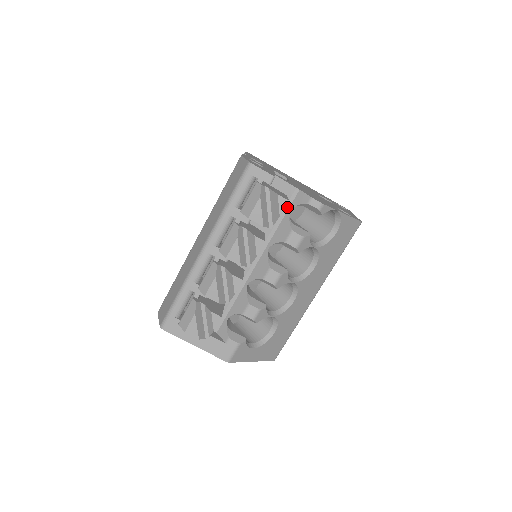
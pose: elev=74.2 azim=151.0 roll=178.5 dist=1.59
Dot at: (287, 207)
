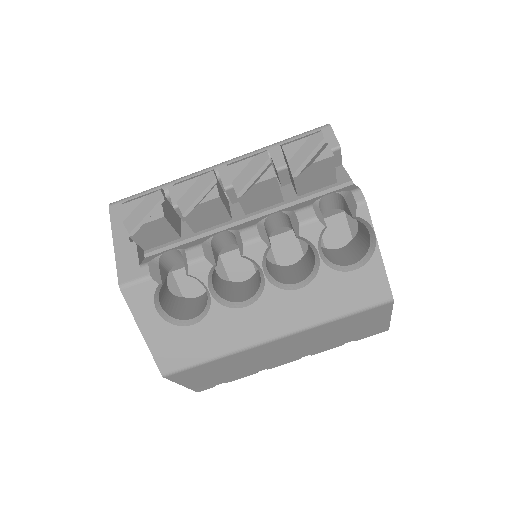
Dot at: (327, 191)
